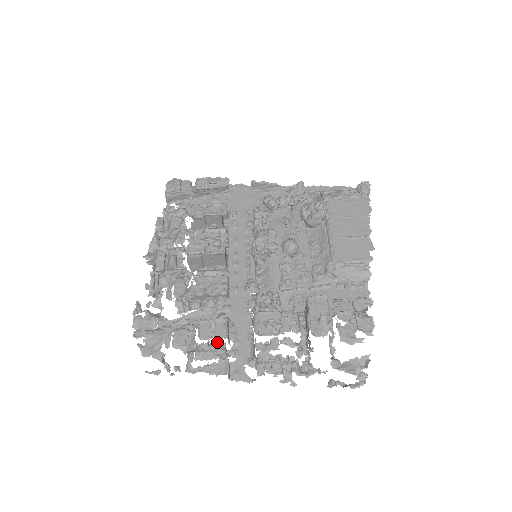
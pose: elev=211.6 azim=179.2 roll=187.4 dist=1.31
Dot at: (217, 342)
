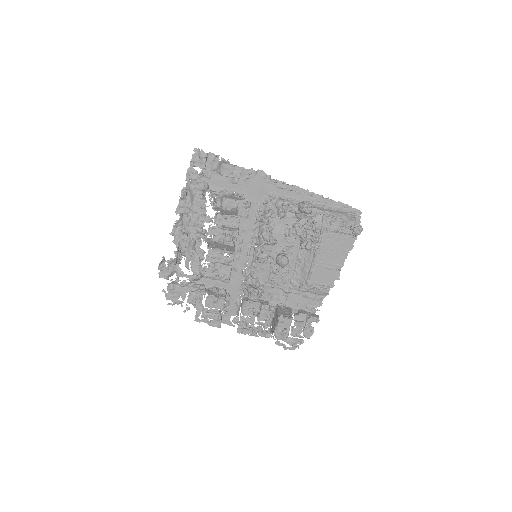
Dot at: (216, 309)
